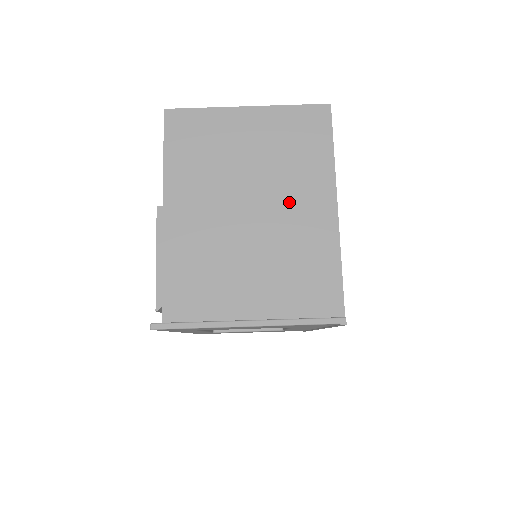
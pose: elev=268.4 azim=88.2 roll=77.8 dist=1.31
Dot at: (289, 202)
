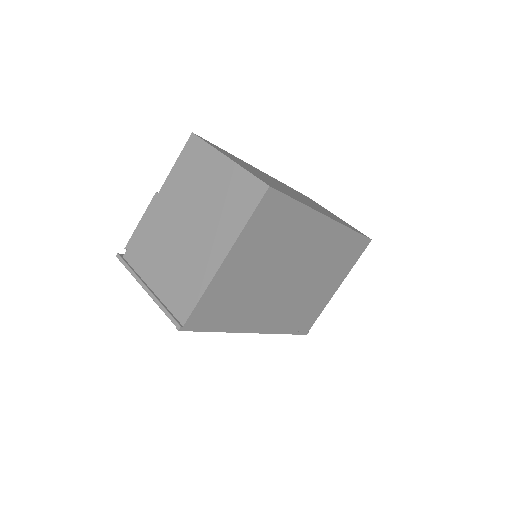
Dot at: (205, 237)
